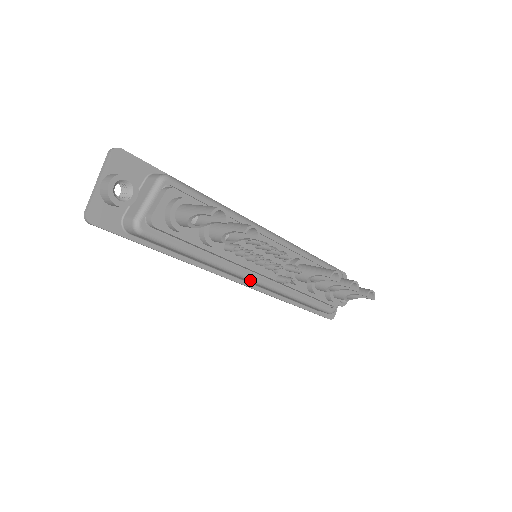
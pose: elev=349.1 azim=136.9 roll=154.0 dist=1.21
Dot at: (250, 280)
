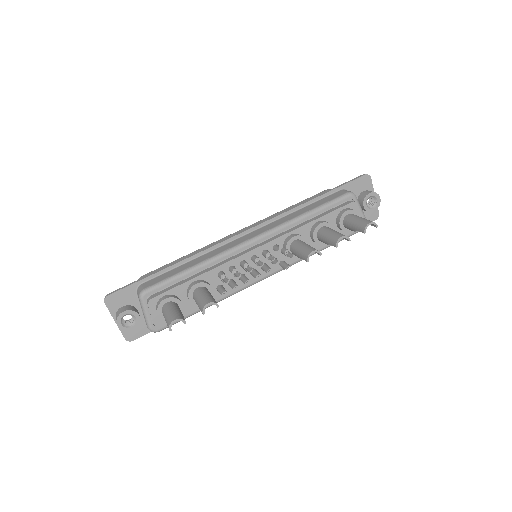
Dot at: occluded
